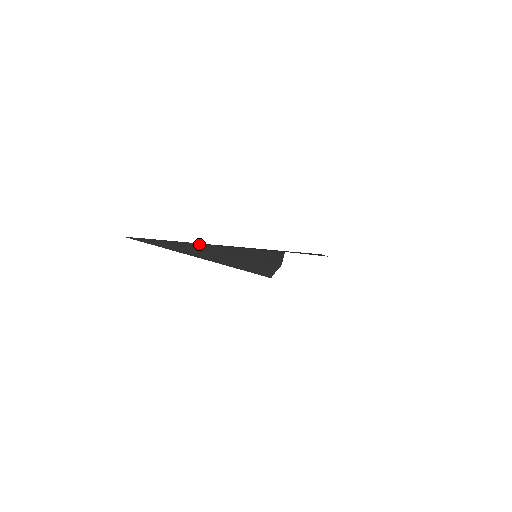
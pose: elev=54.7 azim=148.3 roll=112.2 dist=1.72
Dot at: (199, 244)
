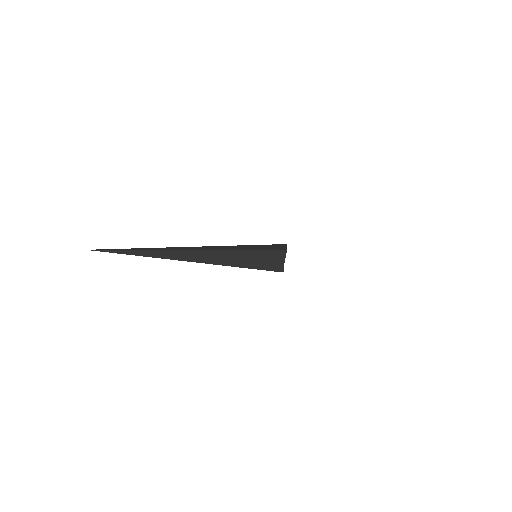
Dot at: (181, 247)
